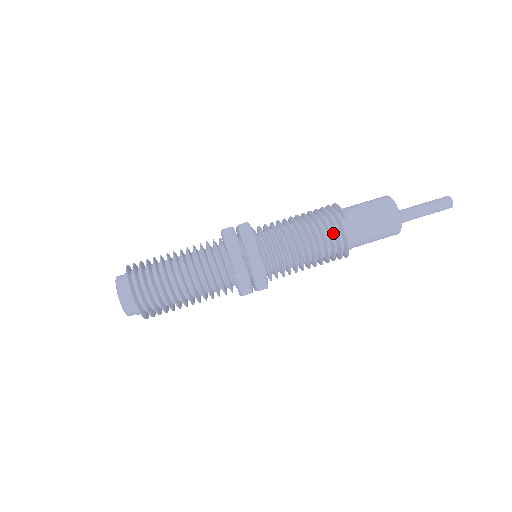
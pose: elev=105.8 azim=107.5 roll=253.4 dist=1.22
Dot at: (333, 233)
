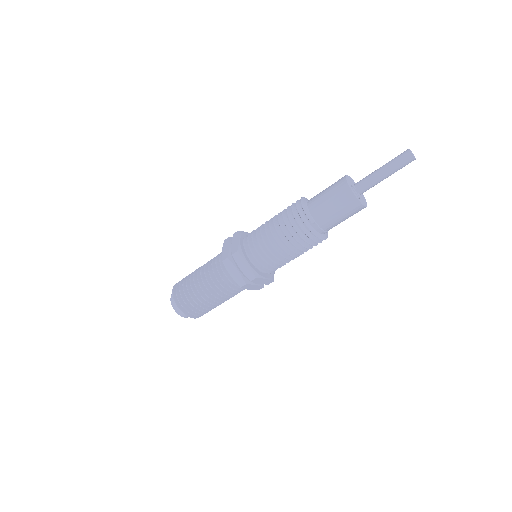
Dot at: occluded
